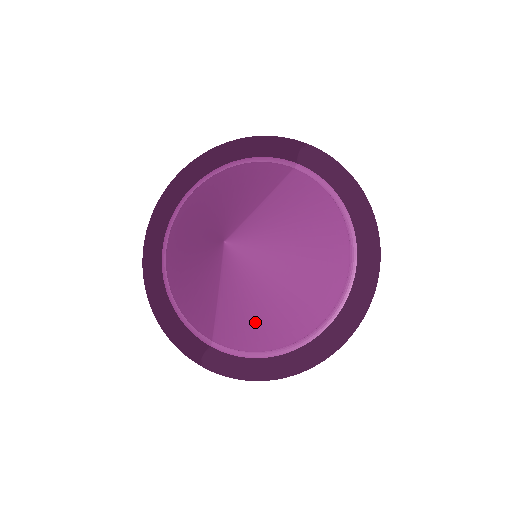
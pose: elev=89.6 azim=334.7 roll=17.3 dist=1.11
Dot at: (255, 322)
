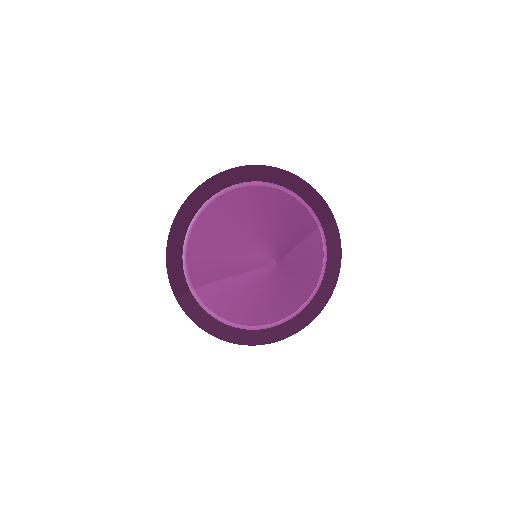
Dot at: (237, 303)
